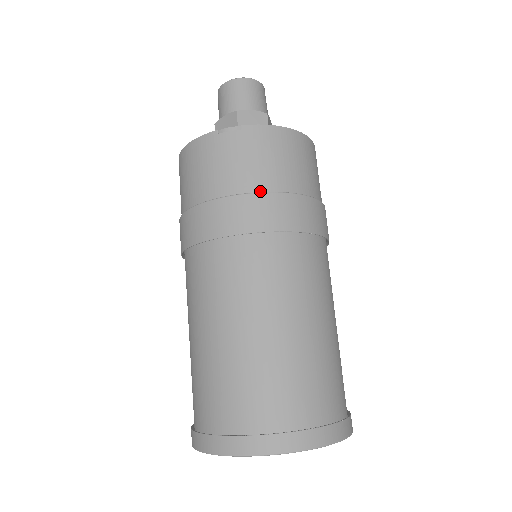
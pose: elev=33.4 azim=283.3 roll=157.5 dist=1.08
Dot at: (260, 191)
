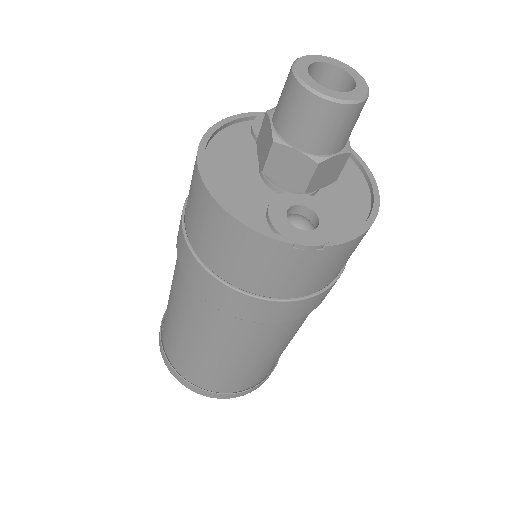
Dot at: (308, 294)
